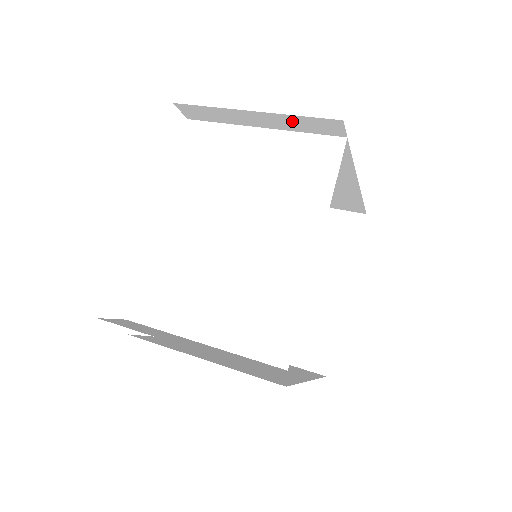
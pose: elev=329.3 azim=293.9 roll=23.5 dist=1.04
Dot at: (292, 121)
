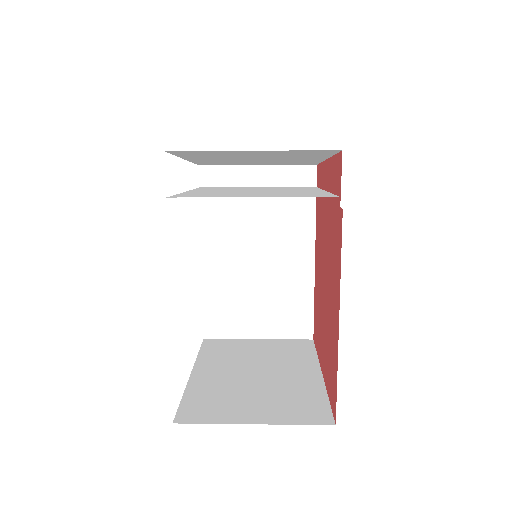
Dot at: (283, 173)
